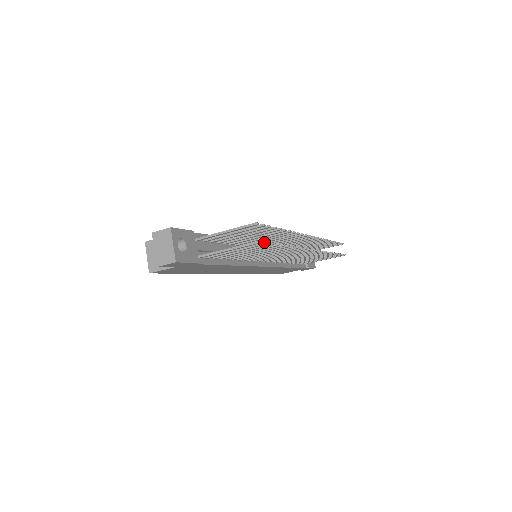
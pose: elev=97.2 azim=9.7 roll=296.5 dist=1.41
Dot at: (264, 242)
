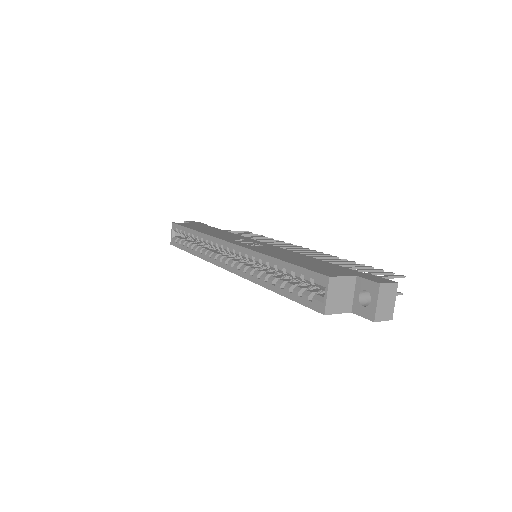
Dot at: occluded
